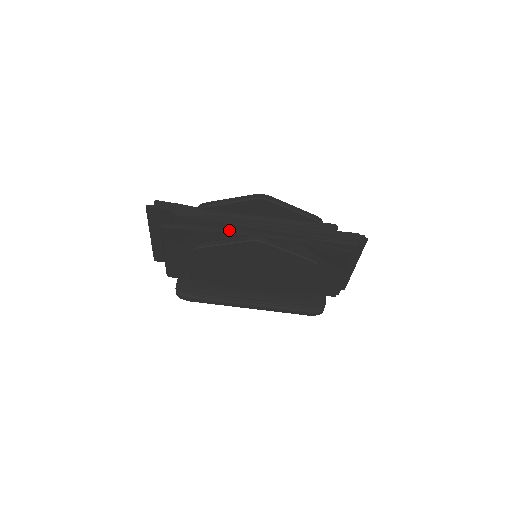
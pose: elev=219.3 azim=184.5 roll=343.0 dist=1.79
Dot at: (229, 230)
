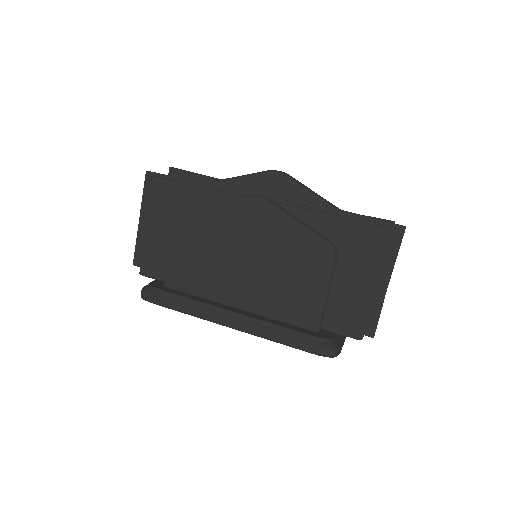
Dot at: (229, 191)
